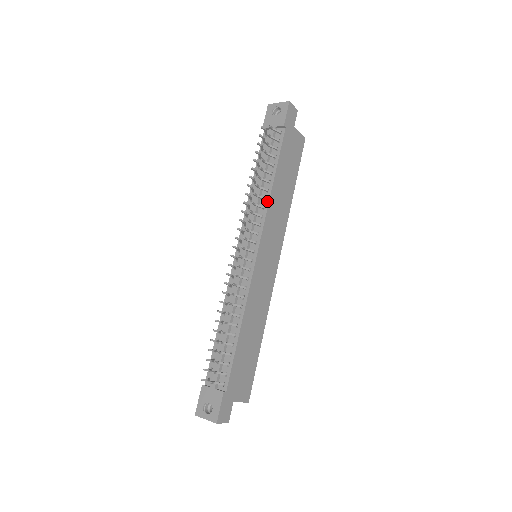
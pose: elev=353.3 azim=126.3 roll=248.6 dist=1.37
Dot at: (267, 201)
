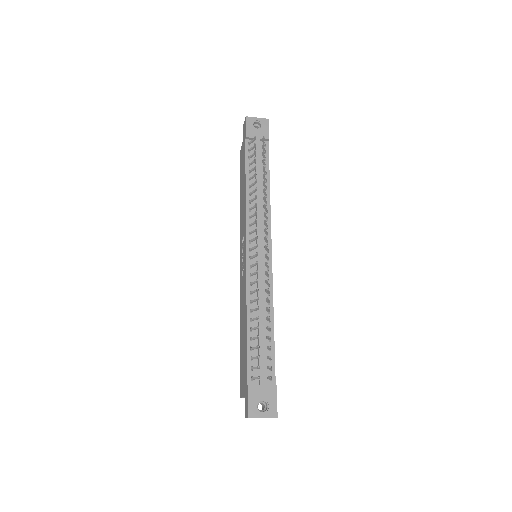
Dot at: (269, 205)
